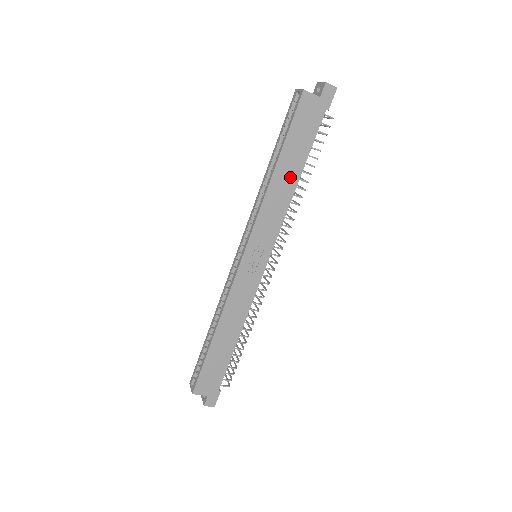
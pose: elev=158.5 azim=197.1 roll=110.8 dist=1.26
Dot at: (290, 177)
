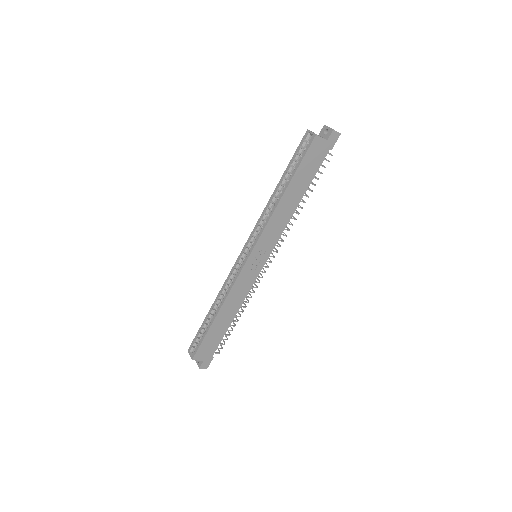
Dot at: (294, 199)
